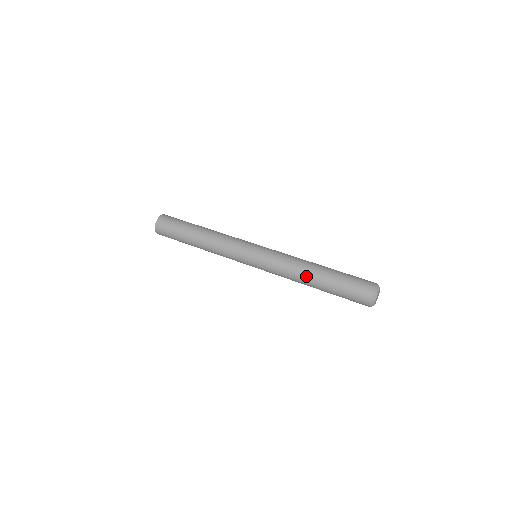
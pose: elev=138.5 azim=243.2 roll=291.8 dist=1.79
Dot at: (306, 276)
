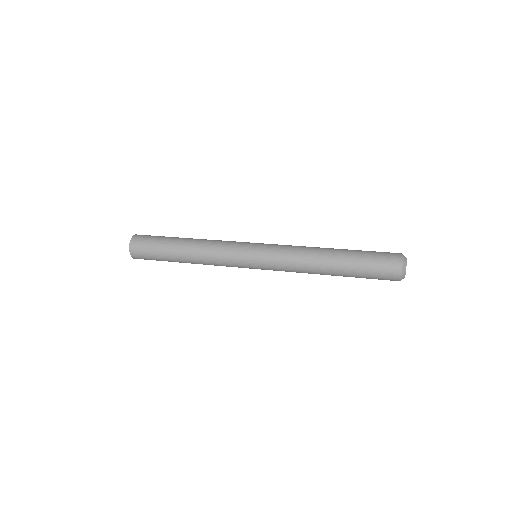
Dot at: (322, 251)
